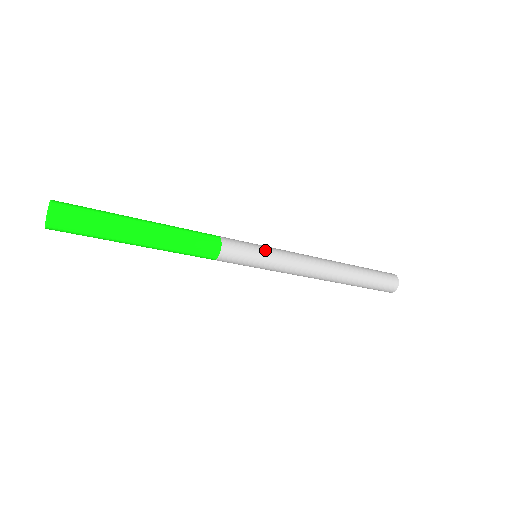
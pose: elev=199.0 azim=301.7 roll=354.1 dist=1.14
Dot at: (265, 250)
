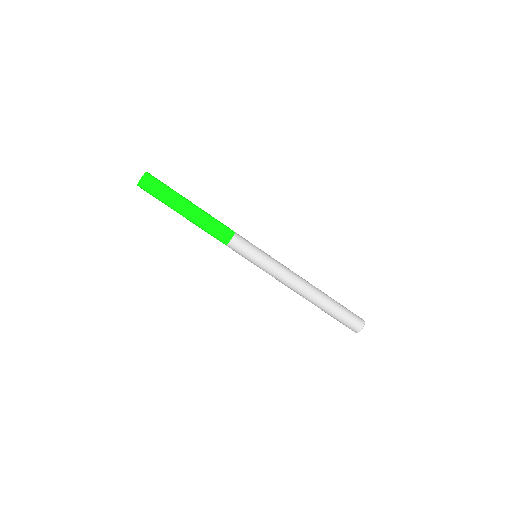
Dot at: (263, 251)
